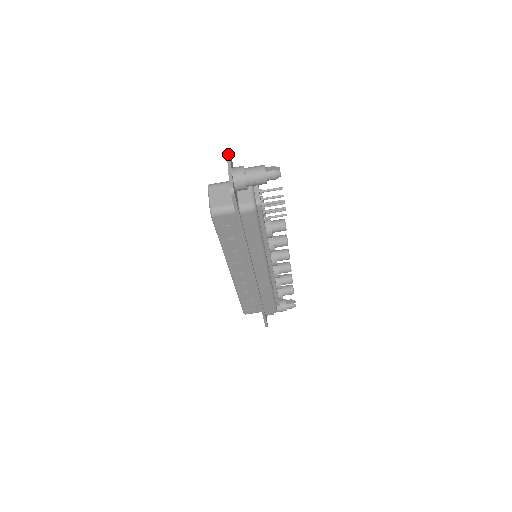
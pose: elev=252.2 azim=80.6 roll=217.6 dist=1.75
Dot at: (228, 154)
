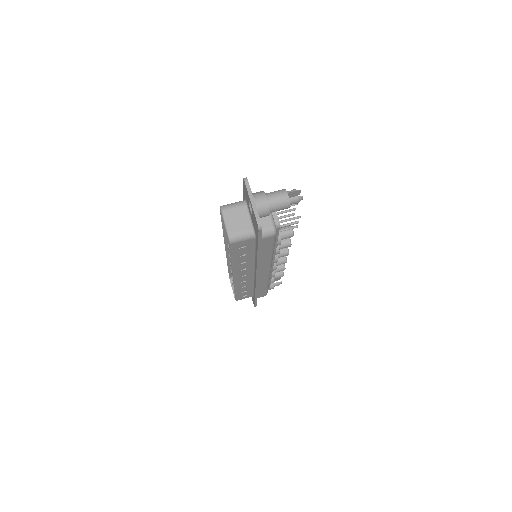
Dot at: (245, 178)
